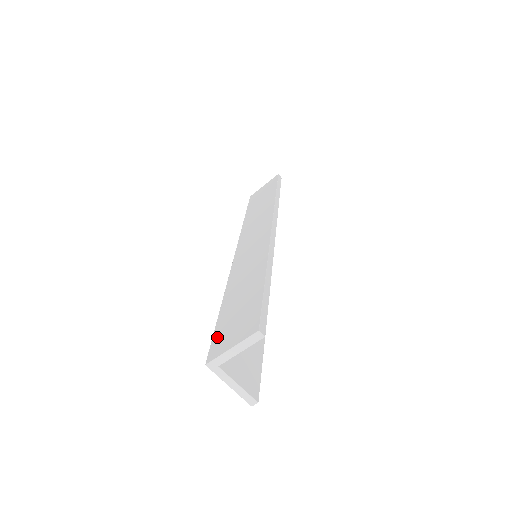
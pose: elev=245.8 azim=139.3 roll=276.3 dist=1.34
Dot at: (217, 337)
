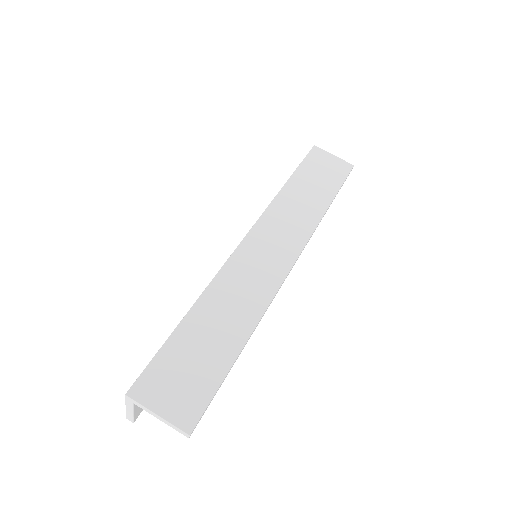
Dot at: (156, 368)
